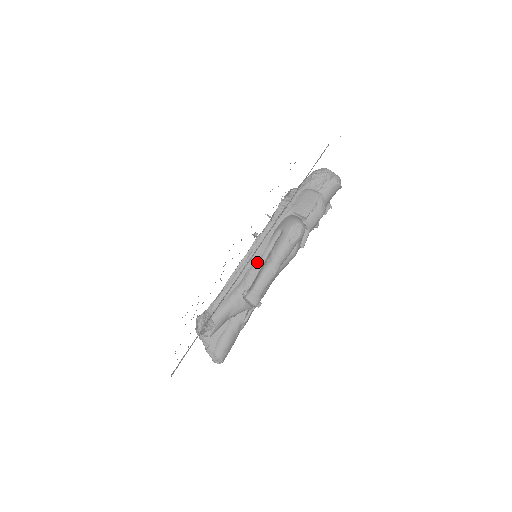
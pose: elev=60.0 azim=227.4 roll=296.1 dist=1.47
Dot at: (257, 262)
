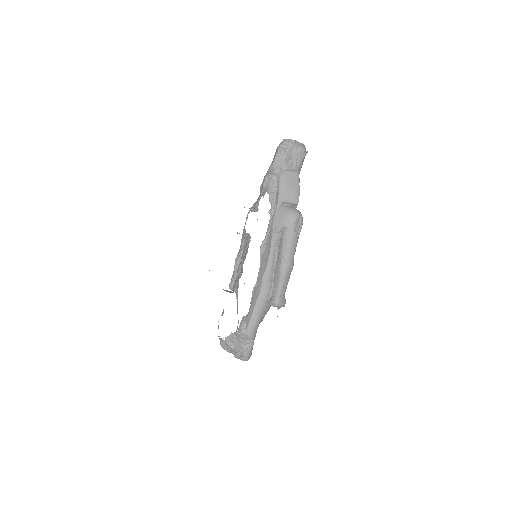
Dot at: (269, 266)
